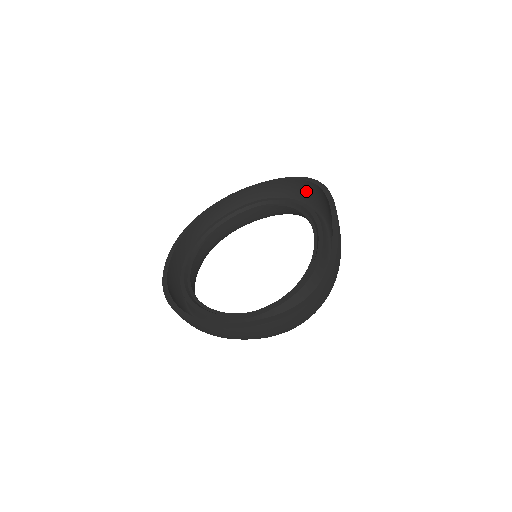
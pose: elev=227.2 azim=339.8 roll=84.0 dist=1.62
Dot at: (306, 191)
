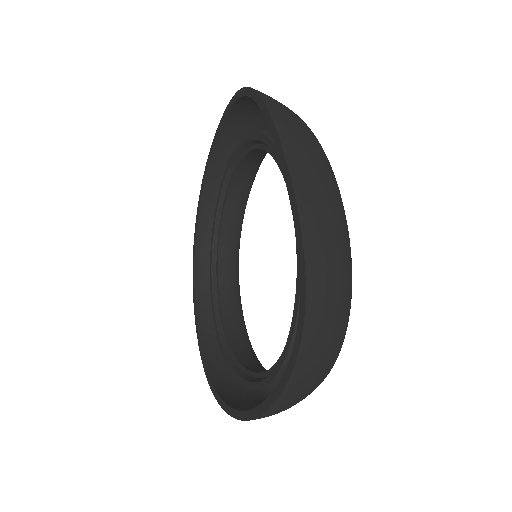
Dot at: (254, 108)
